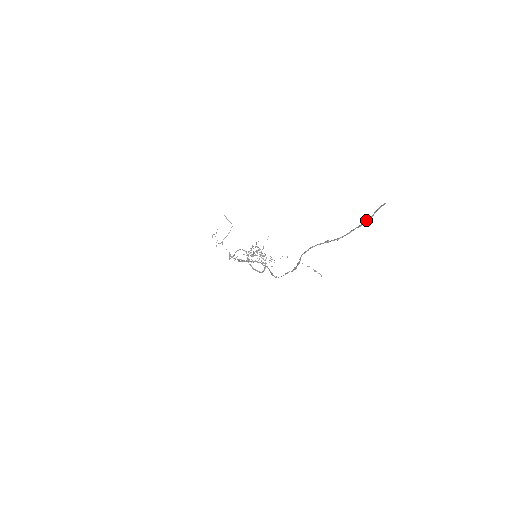
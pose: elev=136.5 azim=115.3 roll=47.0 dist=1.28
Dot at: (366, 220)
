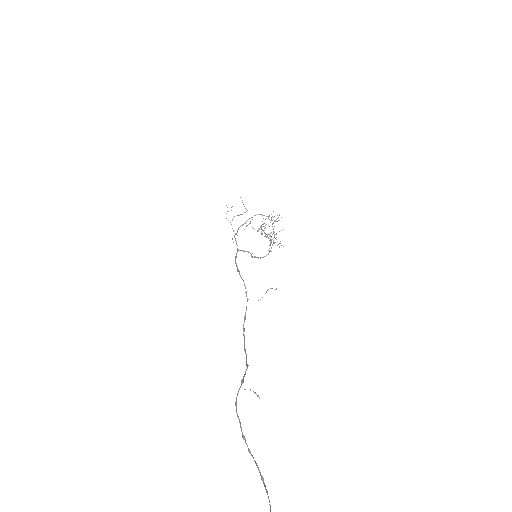
Dot at: (264, 485)
